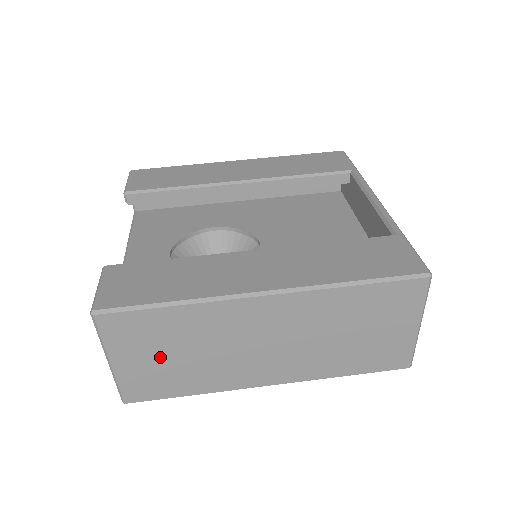
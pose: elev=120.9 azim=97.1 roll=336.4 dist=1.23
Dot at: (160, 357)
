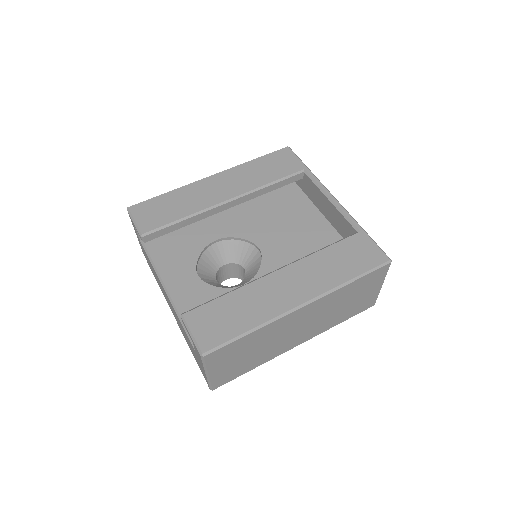
Dot at: (238, 359)
